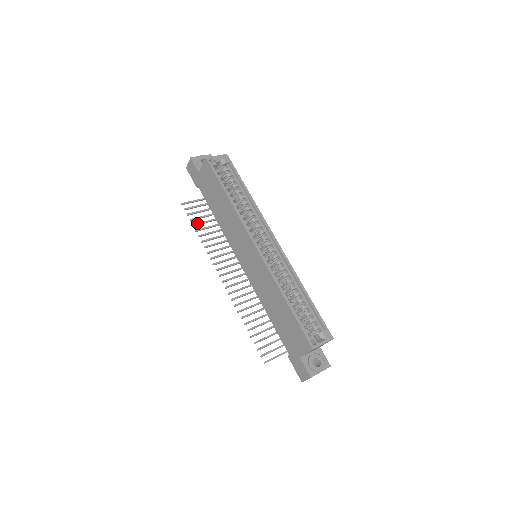
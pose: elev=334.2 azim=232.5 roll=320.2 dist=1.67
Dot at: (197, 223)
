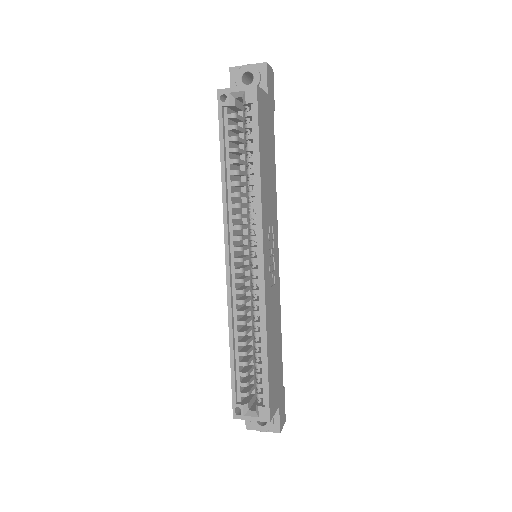
Dot at: occluded
